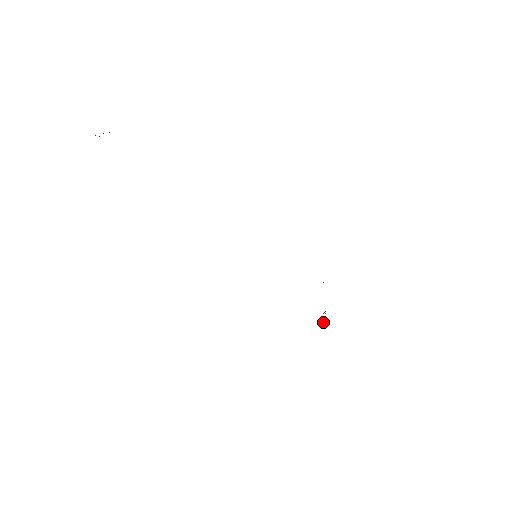
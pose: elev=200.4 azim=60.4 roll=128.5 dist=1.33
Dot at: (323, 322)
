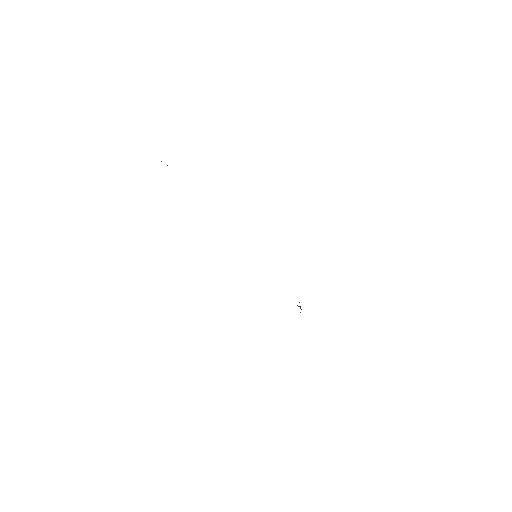
Dot at: (300, 308)
